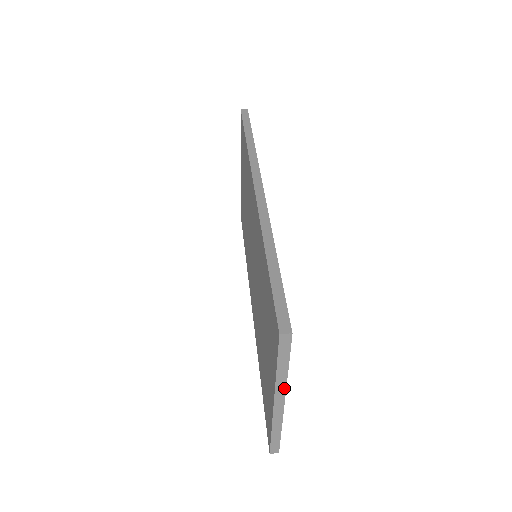
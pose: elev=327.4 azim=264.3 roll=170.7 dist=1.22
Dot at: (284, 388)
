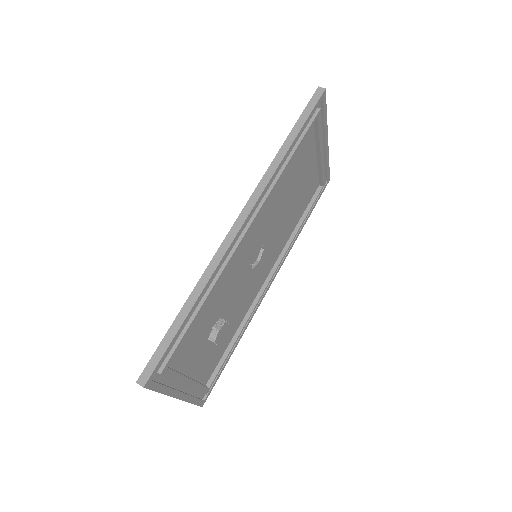
Dot at: occluded
